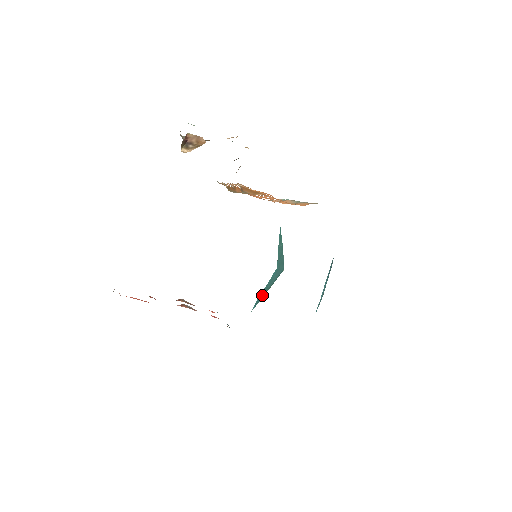
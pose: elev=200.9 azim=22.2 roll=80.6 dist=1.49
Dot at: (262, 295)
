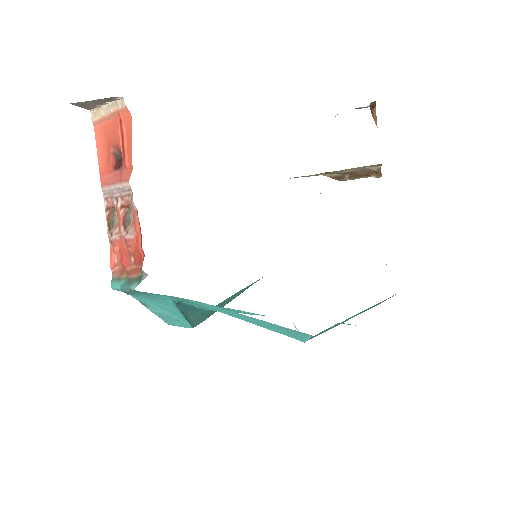
Dot at: (184, 307)
